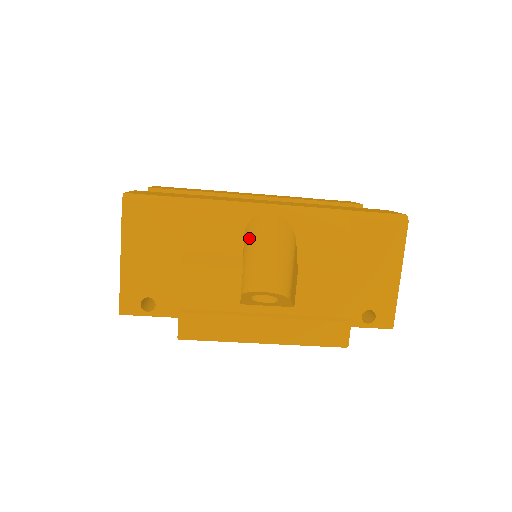
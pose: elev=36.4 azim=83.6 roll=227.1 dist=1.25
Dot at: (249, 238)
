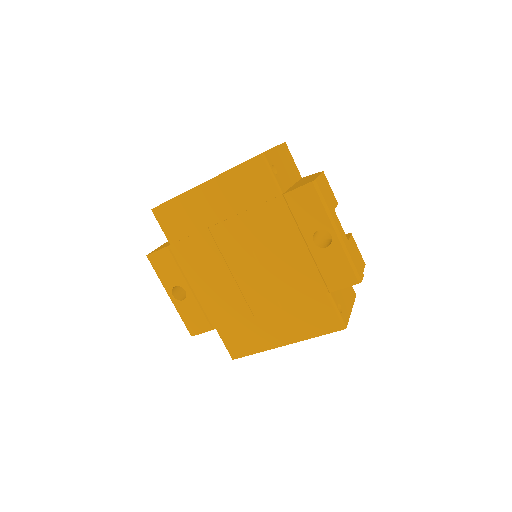
Dot at: occluded
